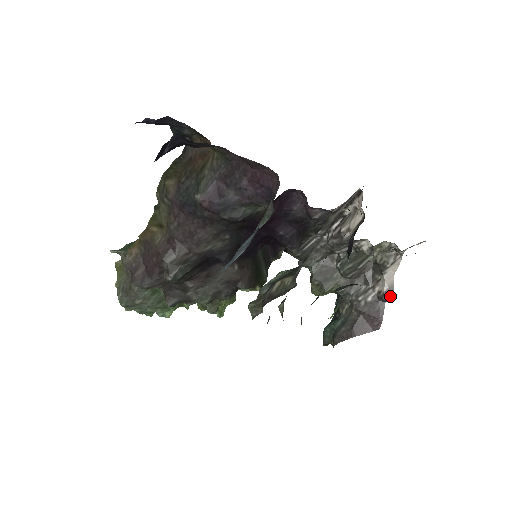
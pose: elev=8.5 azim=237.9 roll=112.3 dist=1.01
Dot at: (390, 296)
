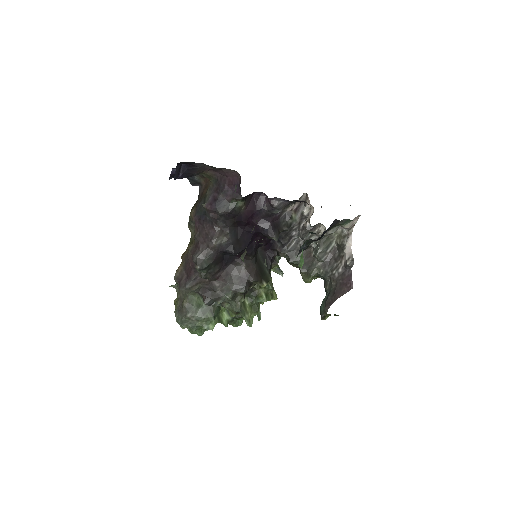
Dot at: (351, 262)
